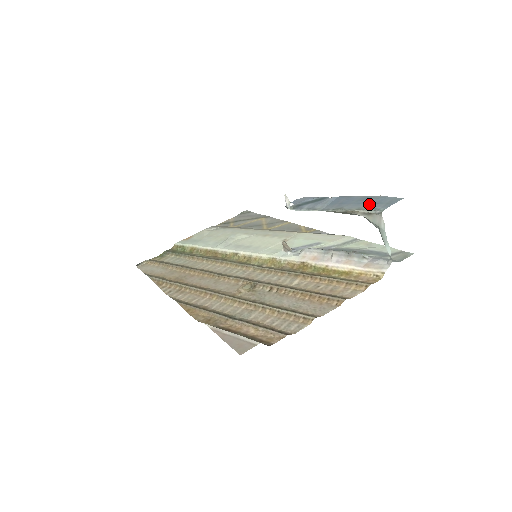
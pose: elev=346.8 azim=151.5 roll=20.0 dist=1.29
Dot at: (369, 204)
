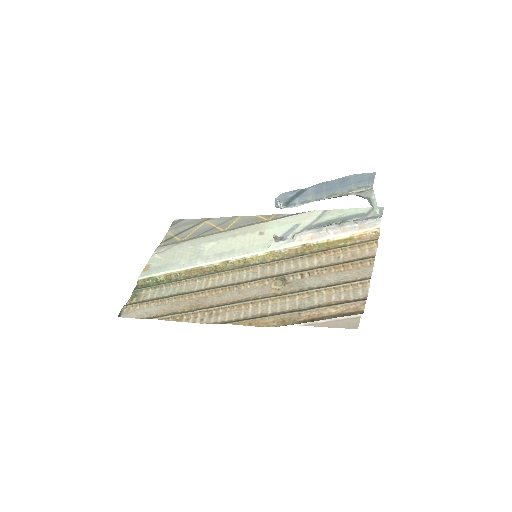
Dot at: (354, 184)
